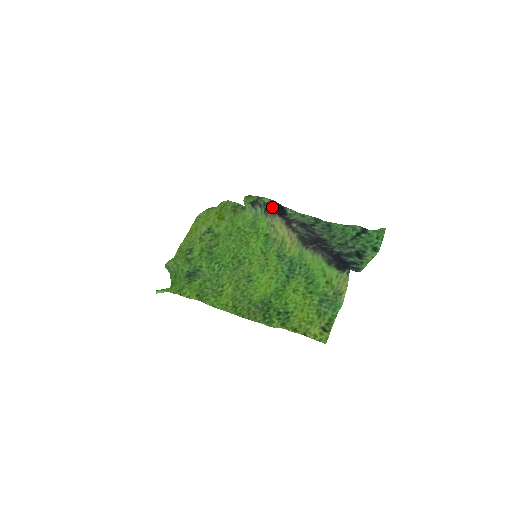
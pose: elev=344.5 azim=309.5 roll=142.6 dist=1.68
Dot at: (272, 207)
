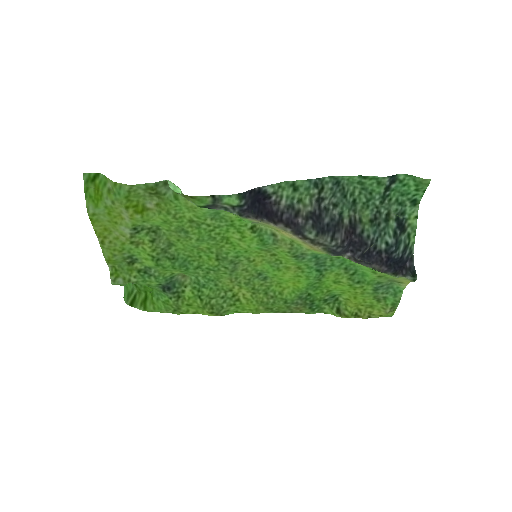
Dot at: (249, 208)
